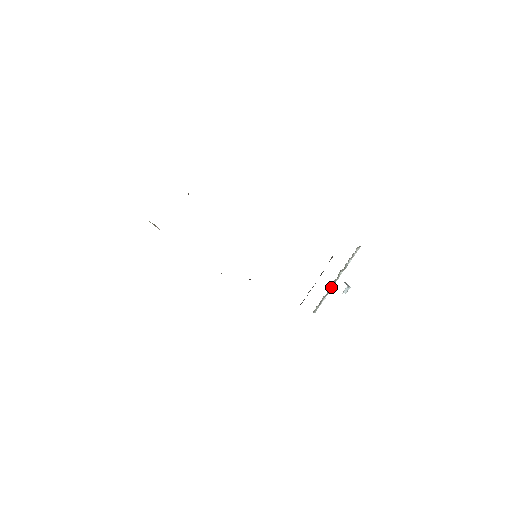
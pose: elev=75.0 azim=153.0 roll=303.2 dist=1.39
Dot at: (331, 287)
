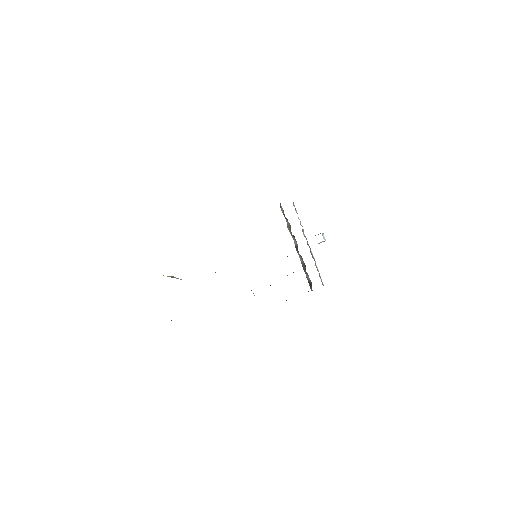
Dot at: (311, 252)
